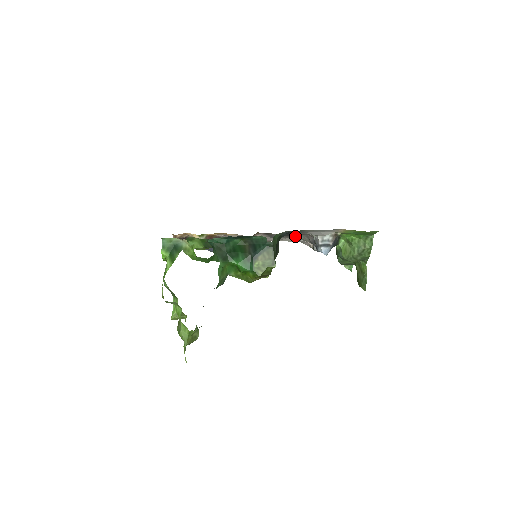
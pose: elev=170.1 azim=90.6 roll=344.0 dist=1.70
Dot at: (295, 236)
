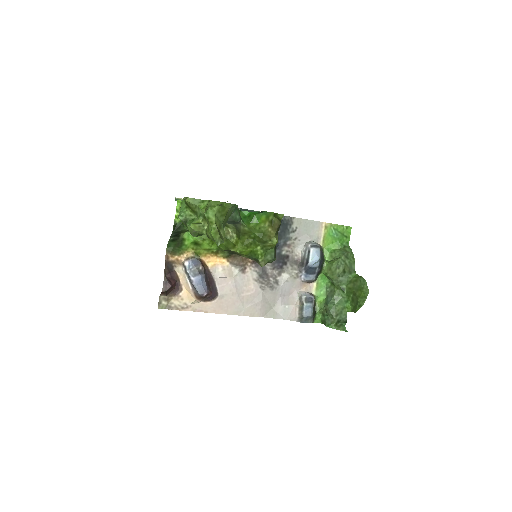
Dot at: (283, 273)
